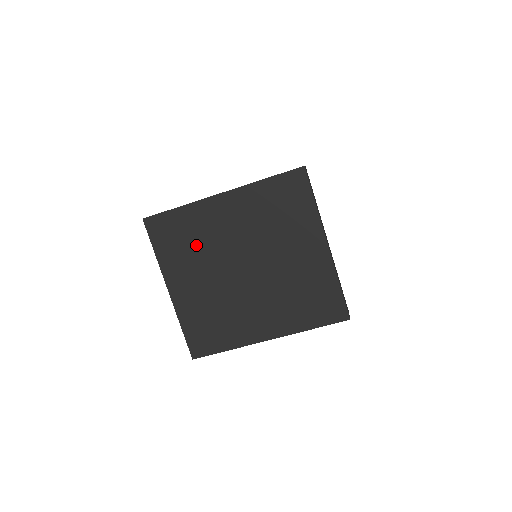
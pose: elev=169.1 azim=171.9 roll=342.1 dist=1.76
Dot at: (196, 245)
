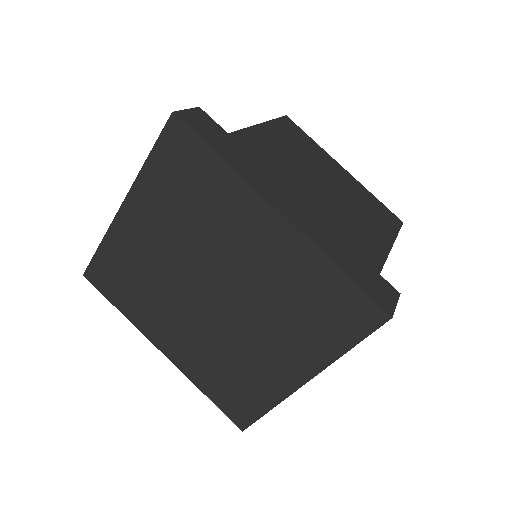
Dot at: (194, 214)
